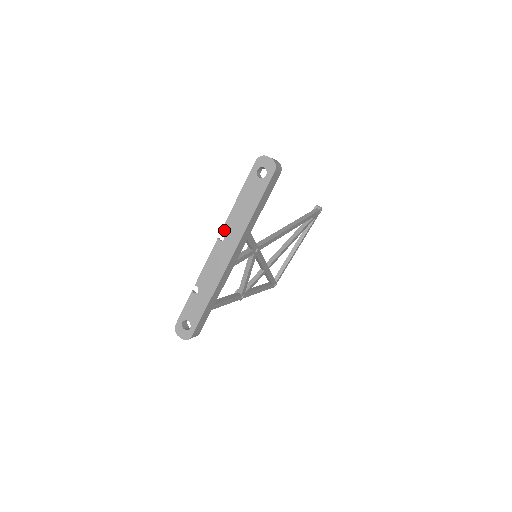
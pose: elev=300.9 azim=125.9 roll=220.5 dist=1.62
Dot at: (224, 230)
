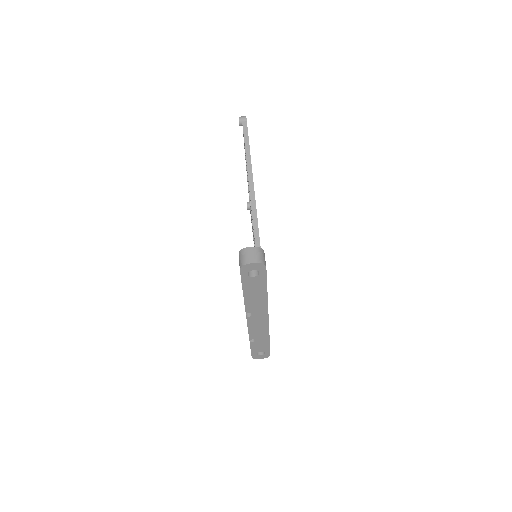
Dot at: (248, 311)
